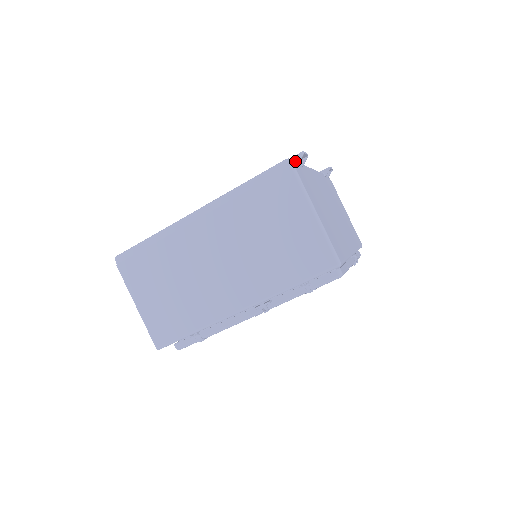
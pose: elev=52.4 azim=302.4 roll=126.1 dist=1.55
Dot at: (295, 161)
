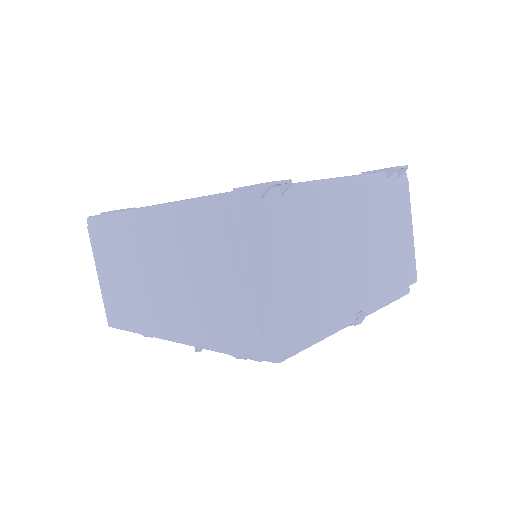
Dot at: (258, 191)
